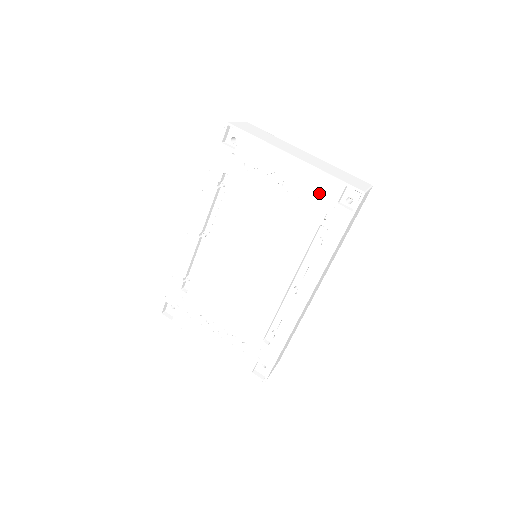
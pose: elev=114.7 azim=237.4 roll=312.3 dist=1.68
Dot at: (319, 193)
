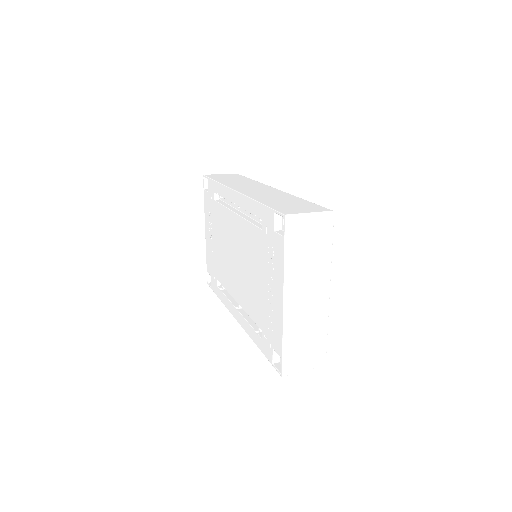
Dot at: (273, 330)
